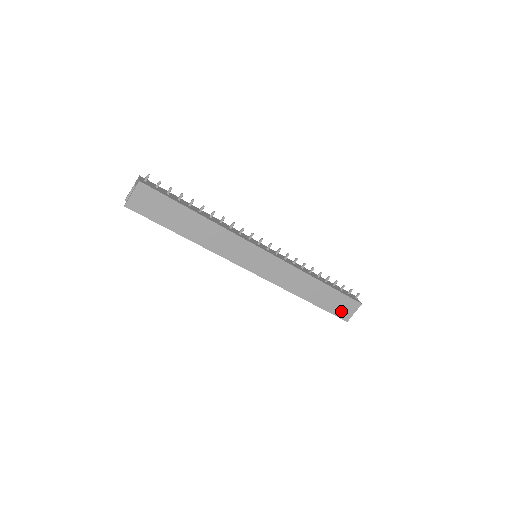
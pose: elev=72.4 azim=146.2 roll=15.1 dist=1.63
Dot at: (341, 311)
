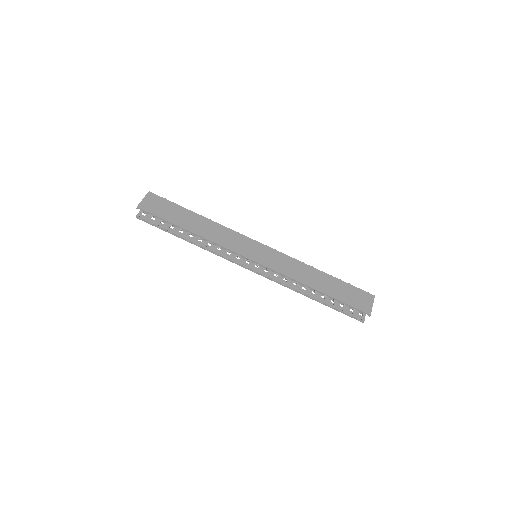
Dot at: (358, 303)
